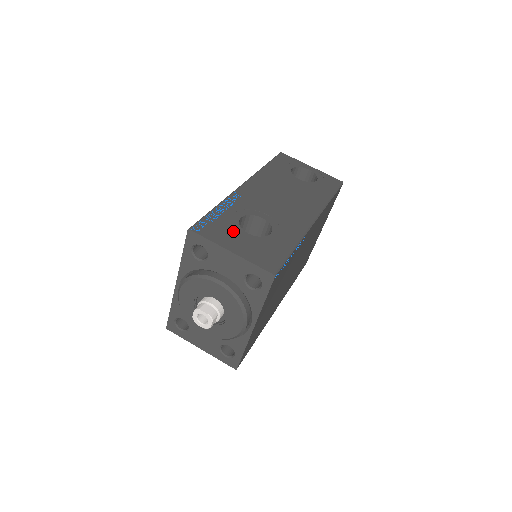
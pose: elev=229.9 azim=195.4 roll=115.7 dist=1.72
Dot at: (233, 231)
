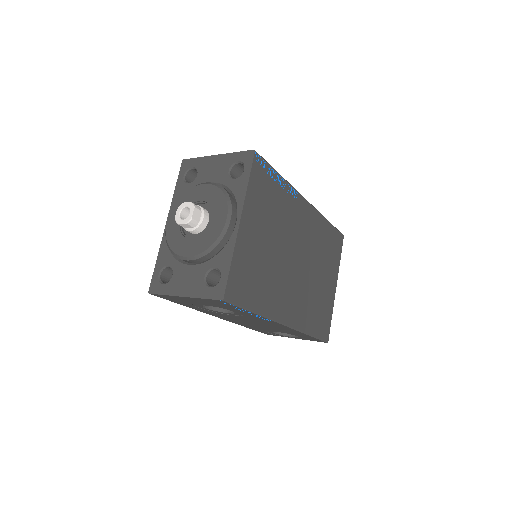
Dot at: occluded
